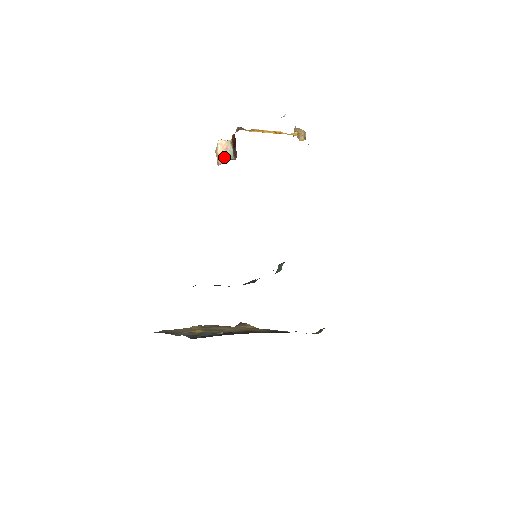
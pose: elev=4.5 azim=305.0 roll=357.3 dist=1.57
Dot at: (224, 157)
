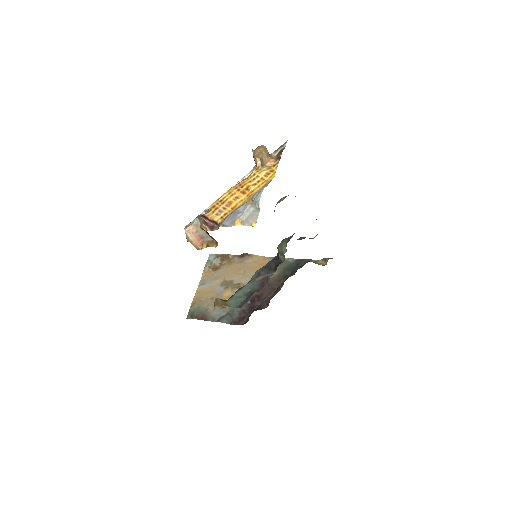
Dot at: (199, 238)
